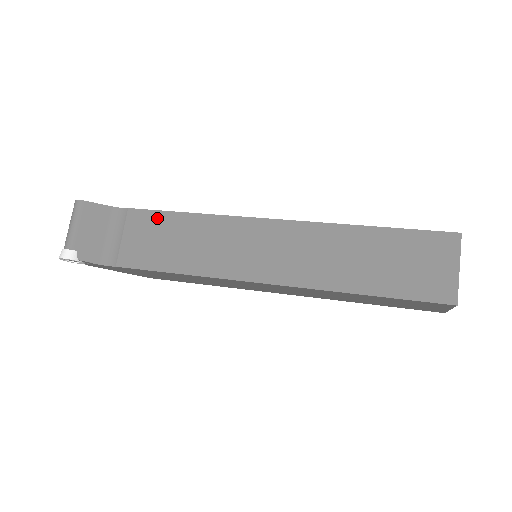
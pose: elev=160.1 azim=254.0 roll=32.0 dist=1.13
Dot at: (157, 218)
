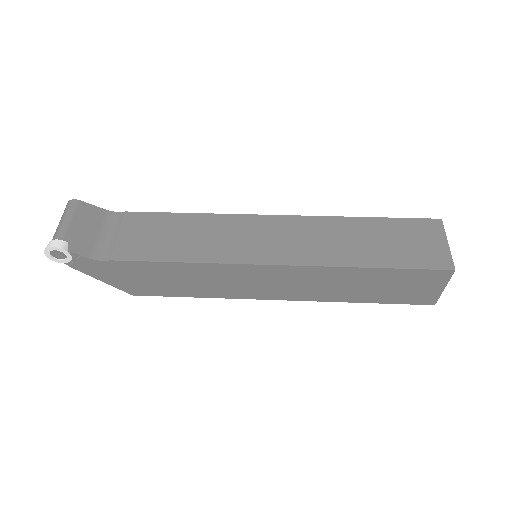
Dot at: (157, 218)
